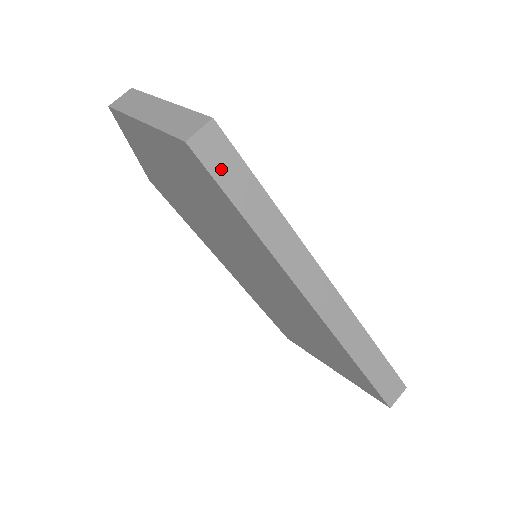
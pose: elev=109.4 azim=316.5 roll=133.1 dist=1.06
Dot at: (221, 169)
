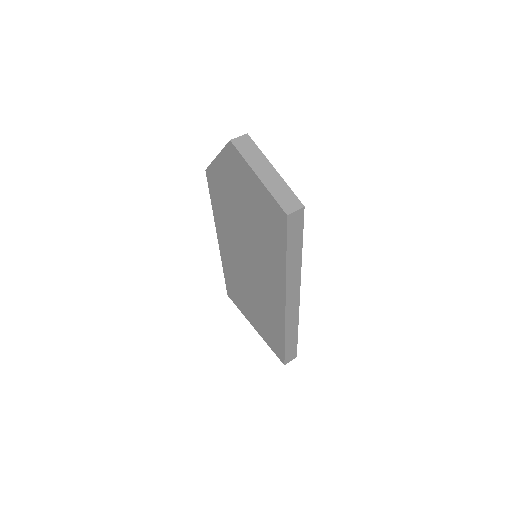
Dot at: (292, 232)
